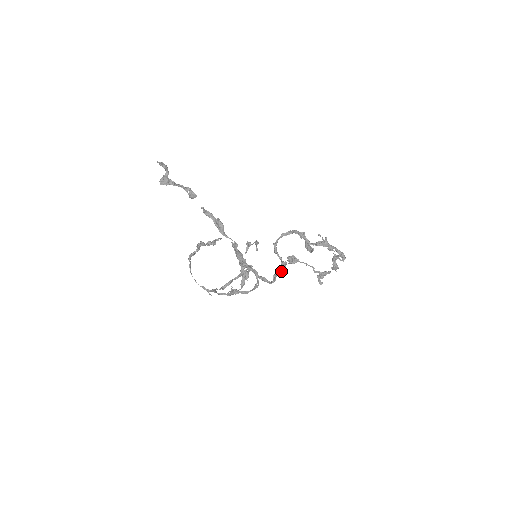
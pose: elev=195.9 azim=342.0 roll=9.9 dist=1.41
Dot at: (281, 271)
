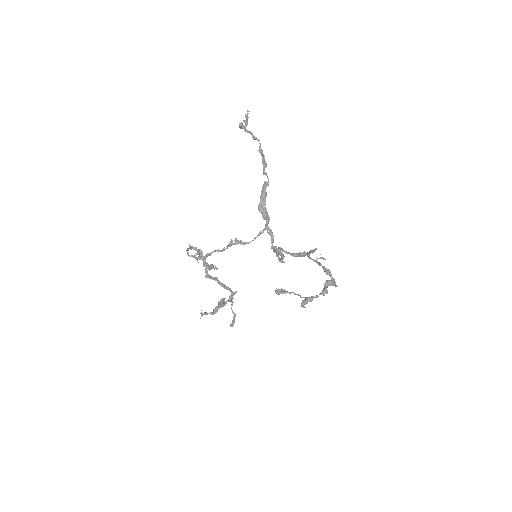
Dot at: (280, 254)
